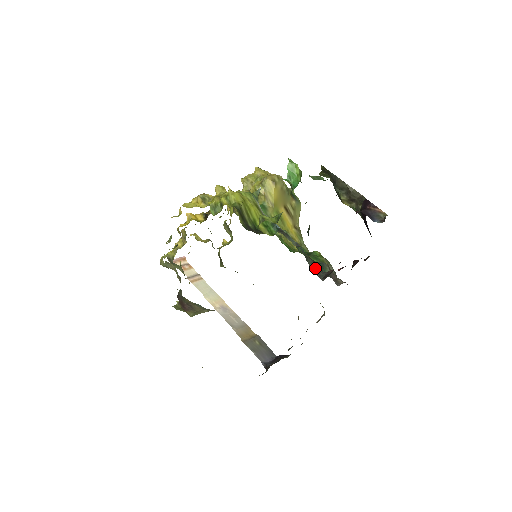
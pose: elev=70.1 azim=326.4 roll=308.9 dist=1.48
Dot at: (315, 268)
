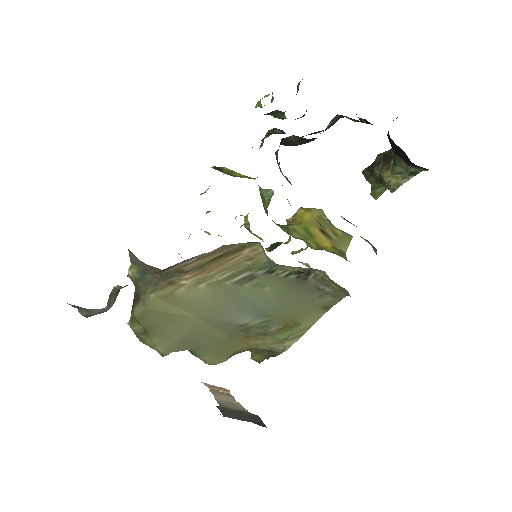
Dot at: occluded
